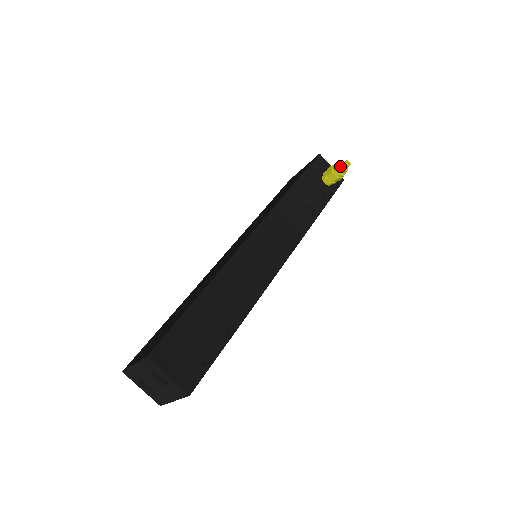
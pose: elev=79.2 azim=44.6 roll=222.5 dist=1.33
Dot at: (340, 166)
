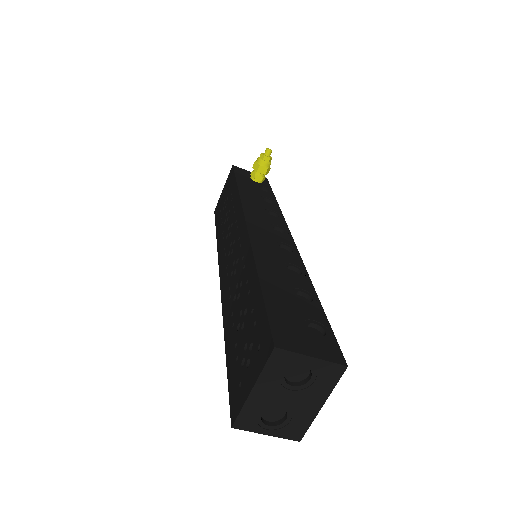
Dot at: (264, 155)
